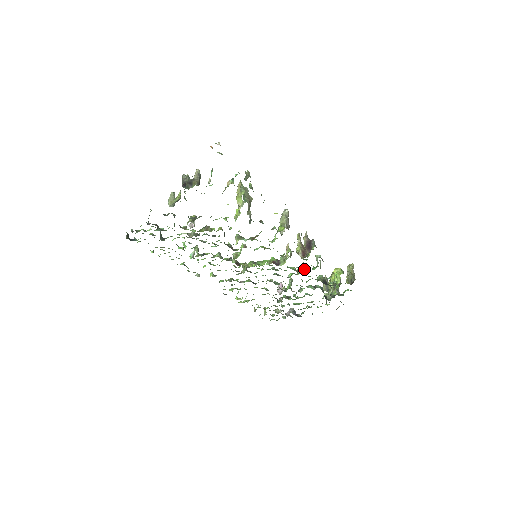
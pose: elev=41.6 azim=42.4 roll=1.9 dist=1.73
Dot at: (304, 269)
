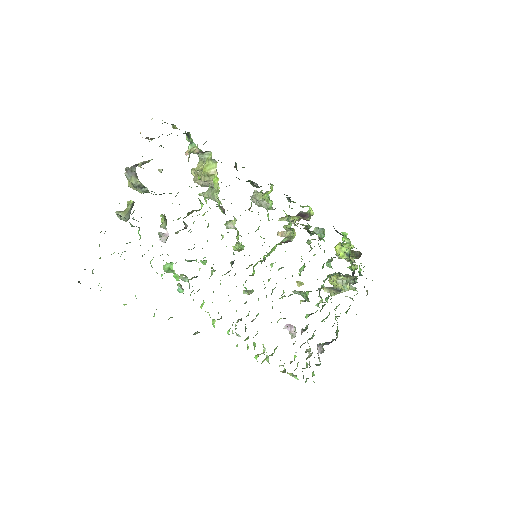
Dot at: occluded
